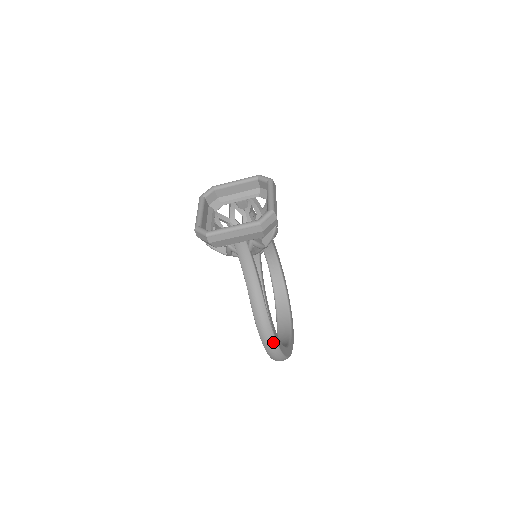
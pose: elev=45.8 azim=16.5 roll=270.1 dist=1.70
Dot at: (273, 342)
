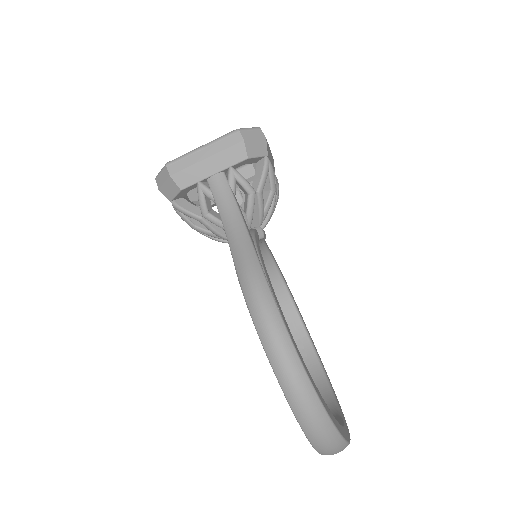
Dot at: (278, 326)
